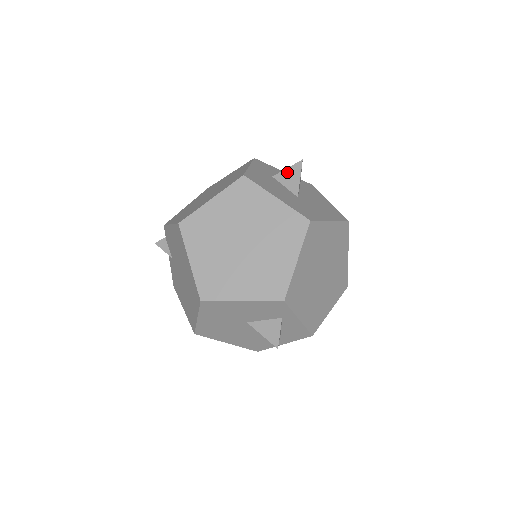
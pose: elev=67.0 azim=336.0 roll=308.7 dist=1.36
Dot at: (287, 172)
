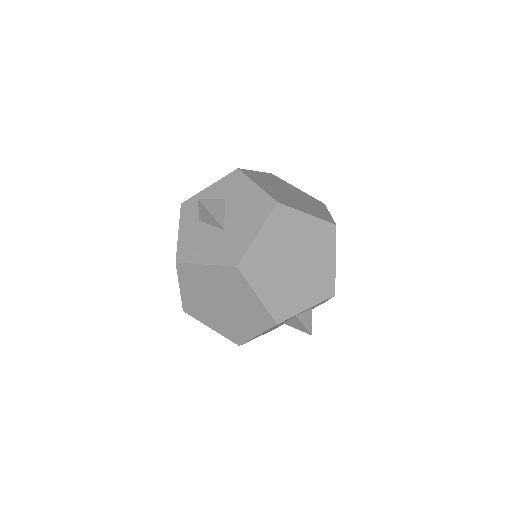
Dot at: (201, 213)
